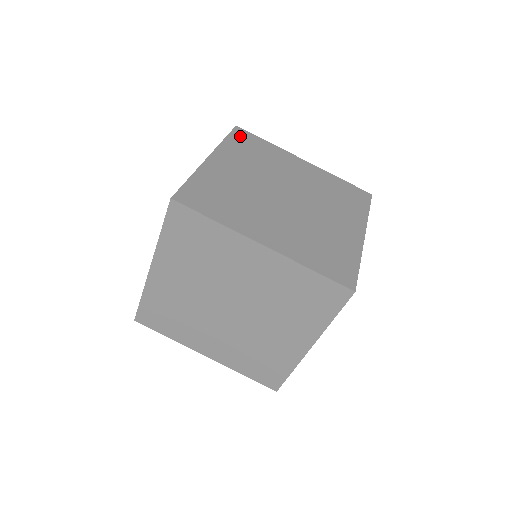
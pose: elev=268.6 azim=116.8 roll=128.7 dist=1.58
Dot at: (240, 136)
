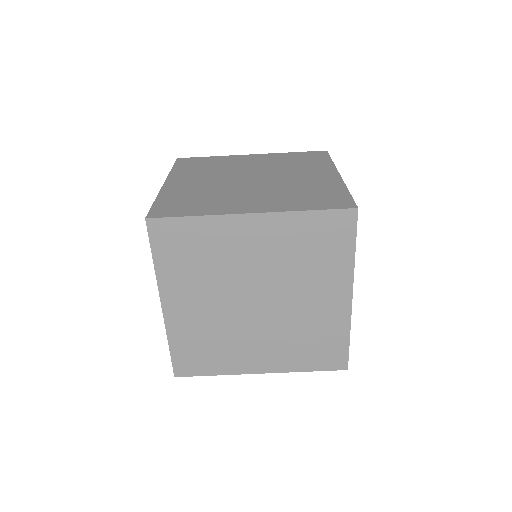
Dot at: (162, 239)
